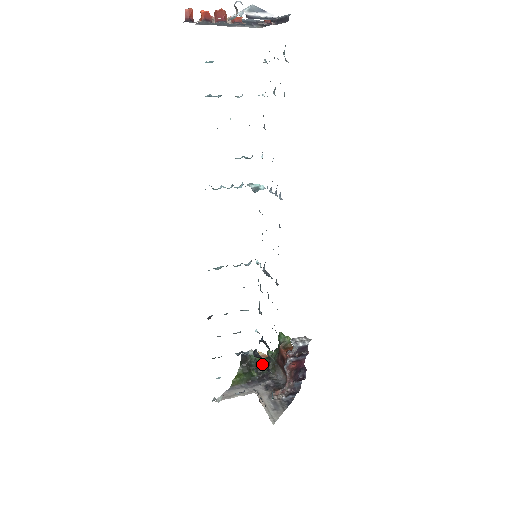
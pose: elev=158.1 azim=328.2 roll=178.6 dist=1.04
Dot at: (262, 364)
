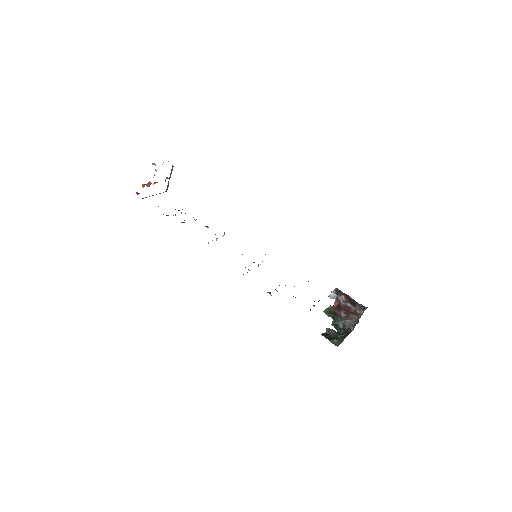
Dot at: (338, 330)
